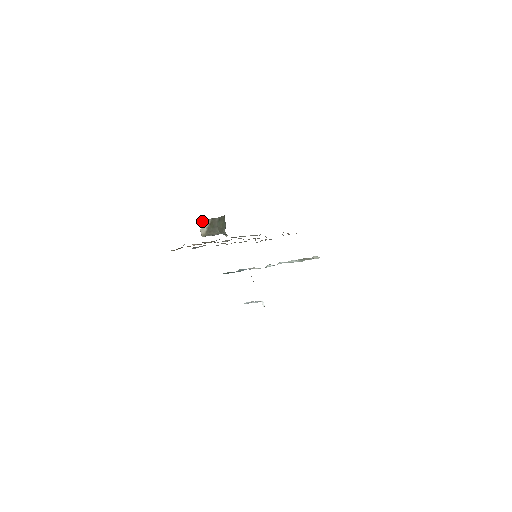
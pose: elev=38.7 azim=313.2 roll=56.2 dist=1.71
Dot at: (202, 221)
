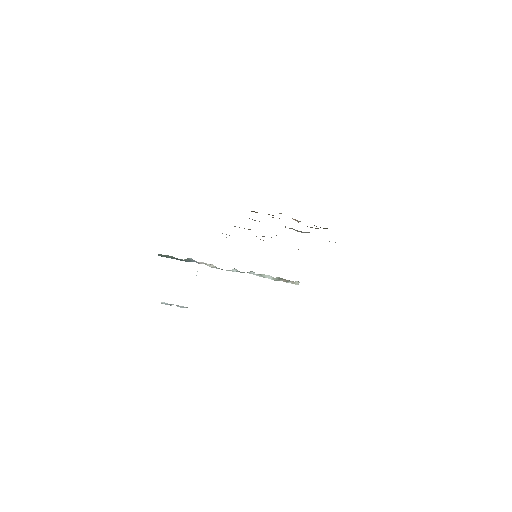
Dot at: occluded
